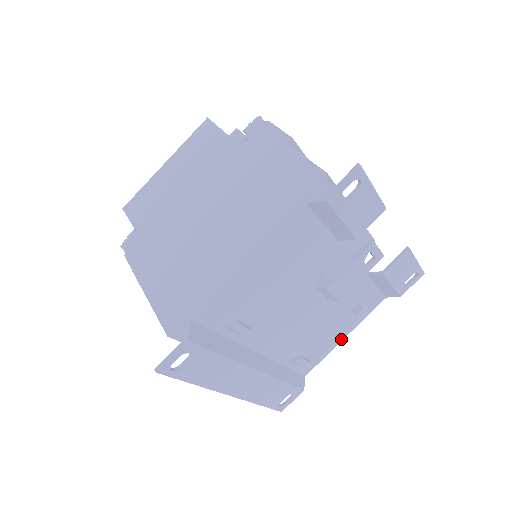
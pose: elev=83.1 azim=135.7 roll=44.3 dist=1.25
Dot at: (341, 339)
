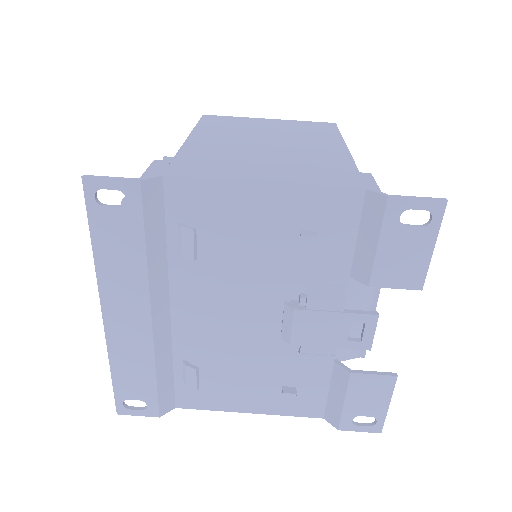
Dot at: (244, 409)
